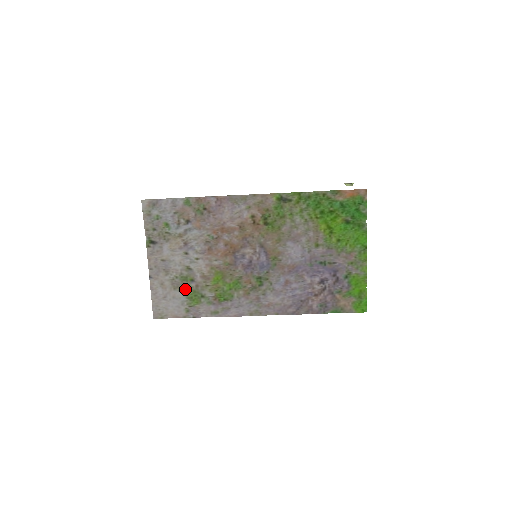
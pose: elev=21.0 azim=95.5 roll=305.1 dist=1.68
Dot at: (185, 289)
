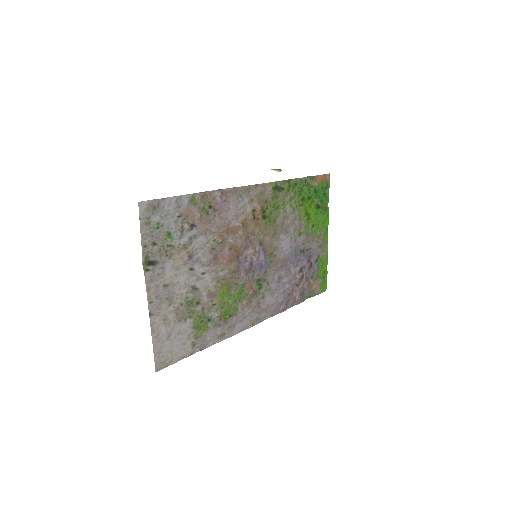
Dot at: (191, 317)
